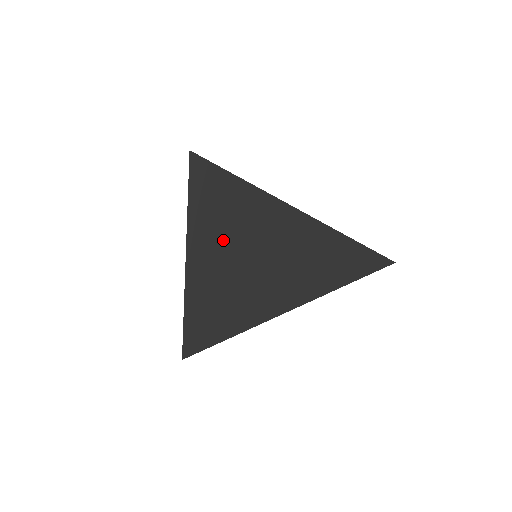
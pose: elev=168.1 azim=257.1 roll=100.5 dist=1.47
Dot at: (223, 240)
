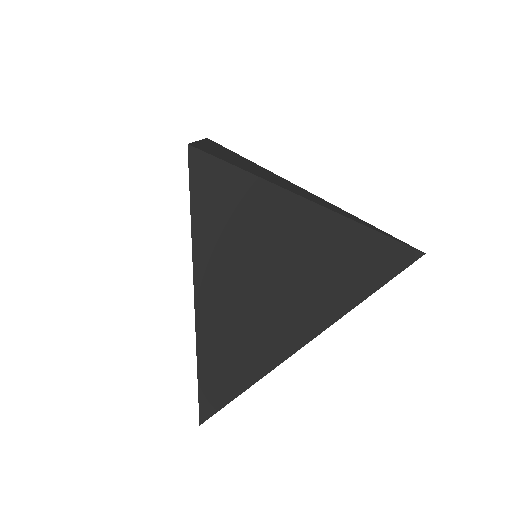
Dot at: (241, 267)
